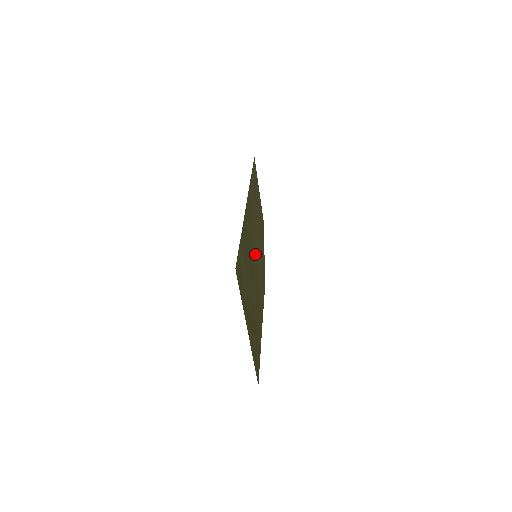
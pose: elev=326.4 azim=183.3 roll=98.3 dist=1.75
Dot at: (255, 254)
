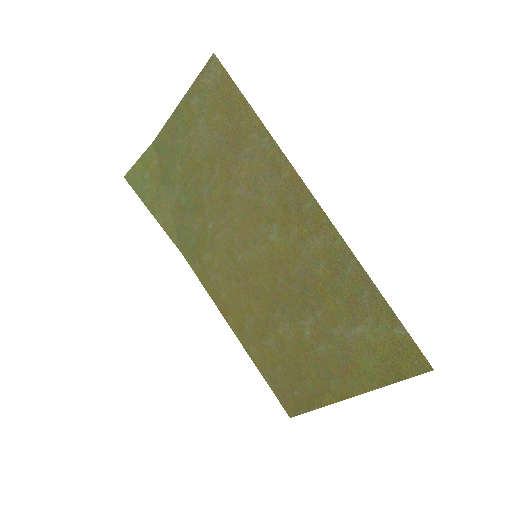
Dot at: (261, 256)
